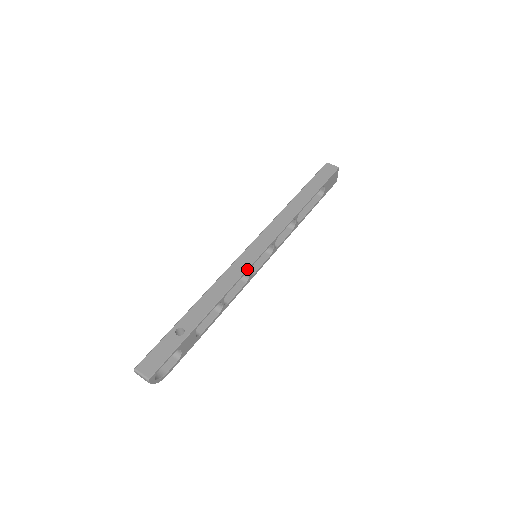
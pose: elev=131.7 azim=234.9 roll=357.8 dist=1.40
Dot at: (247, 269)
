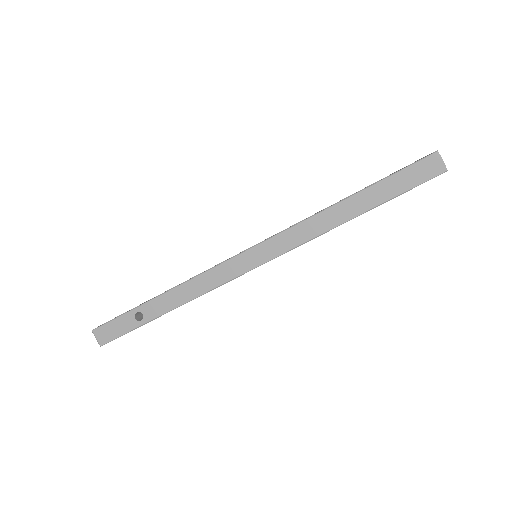
Dot at: (231, 280)
